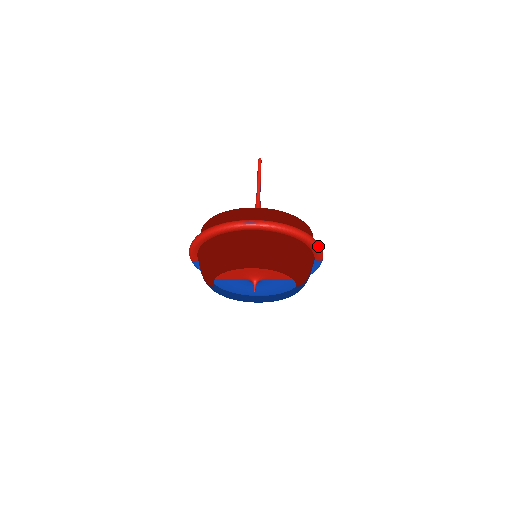
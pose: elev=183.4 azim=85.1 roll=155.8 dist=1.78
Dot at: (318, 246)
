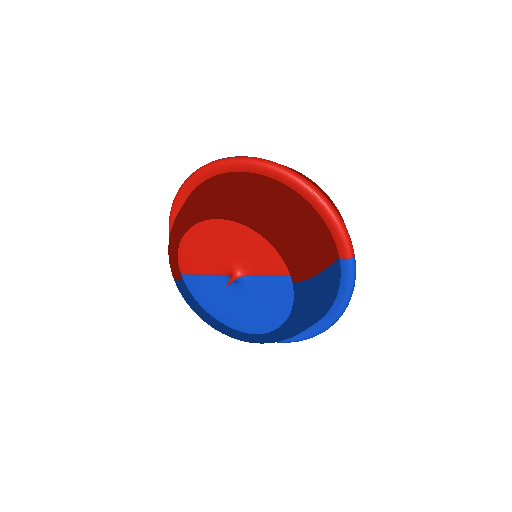
Dot at: (336, 215)
